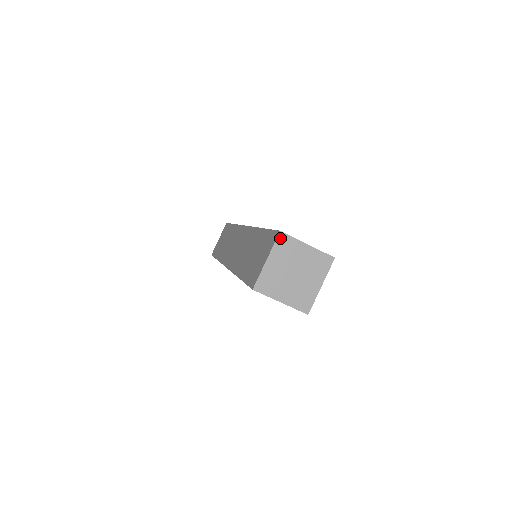
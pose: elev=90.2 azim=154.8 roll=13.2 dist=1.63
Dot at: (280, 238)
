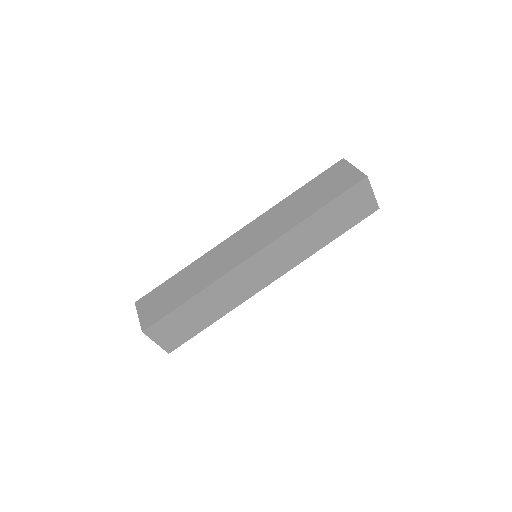
Dot at: (346, 161)
